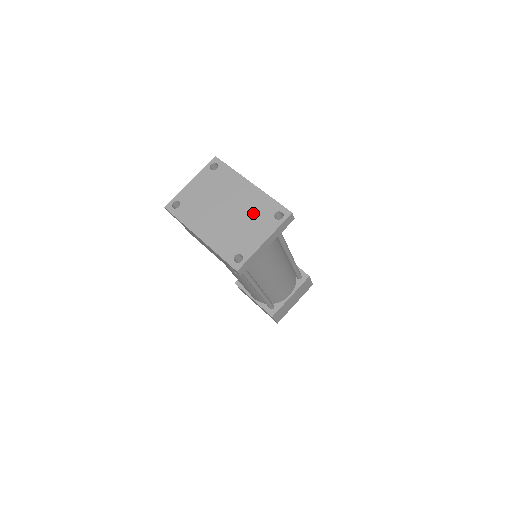
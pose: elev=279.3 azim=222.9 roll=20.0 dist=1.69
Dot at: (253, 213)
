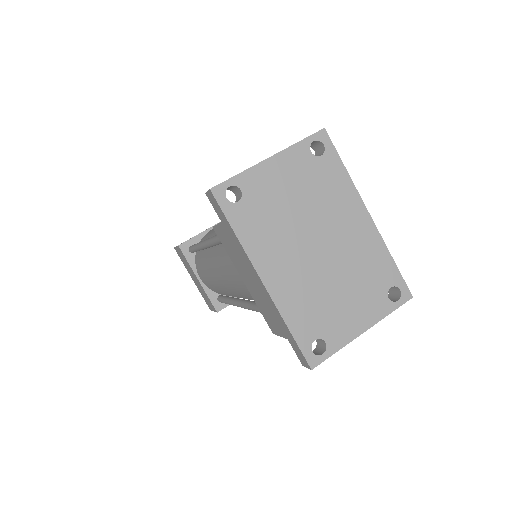
Dot at: (360, 273)
